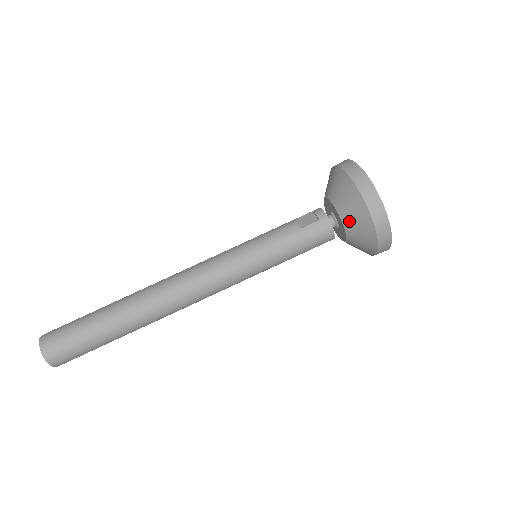
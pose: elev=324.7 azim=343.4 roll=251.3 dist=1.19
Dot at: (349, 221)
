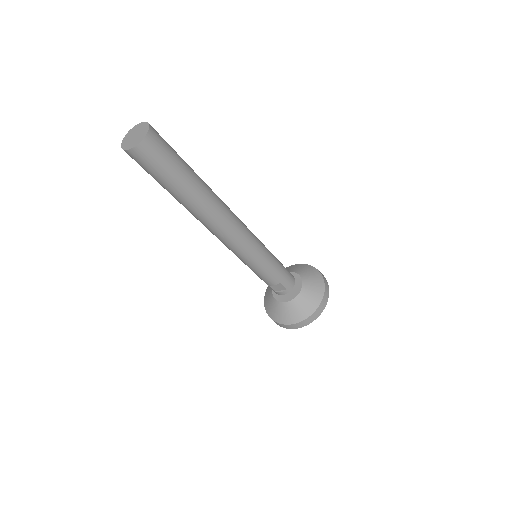
Dot at: (306, 277)
